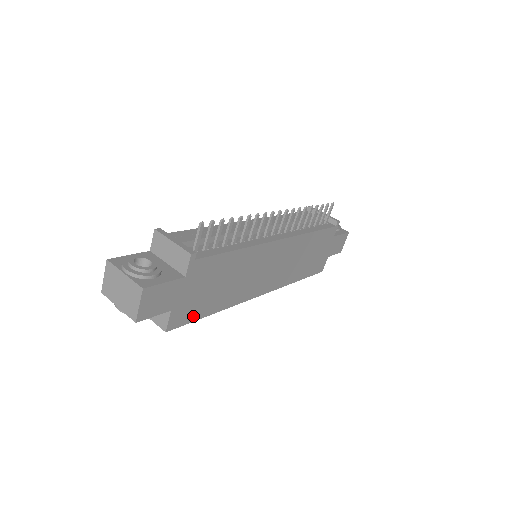
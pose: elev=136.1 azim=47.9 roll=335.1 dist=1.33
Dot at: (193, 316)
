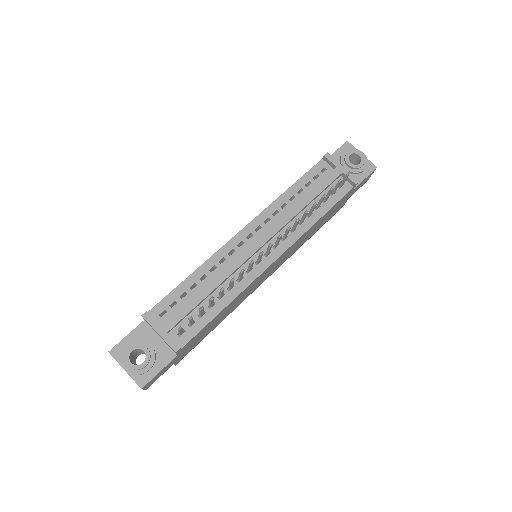
Dot at: (197, 344)
